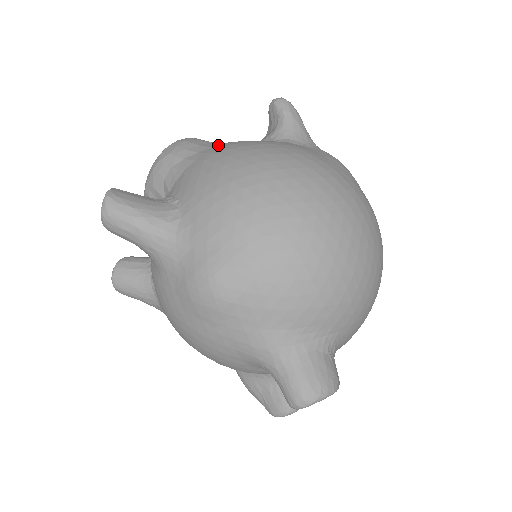
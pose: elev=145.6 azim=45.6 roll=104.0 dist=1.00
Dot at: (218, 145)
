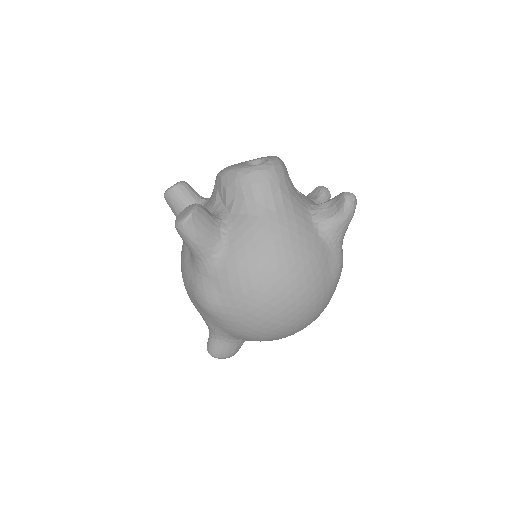
Dot at: (281, 214)
